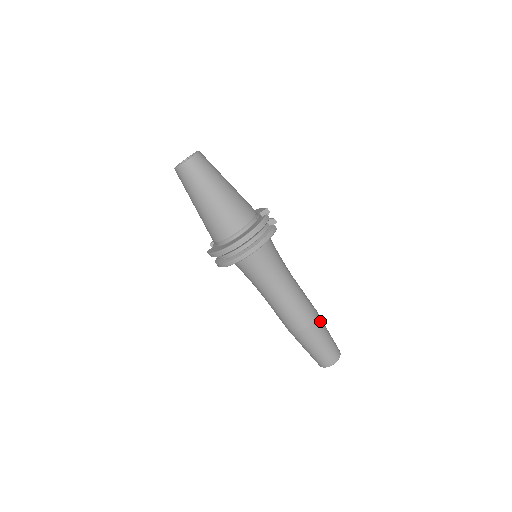
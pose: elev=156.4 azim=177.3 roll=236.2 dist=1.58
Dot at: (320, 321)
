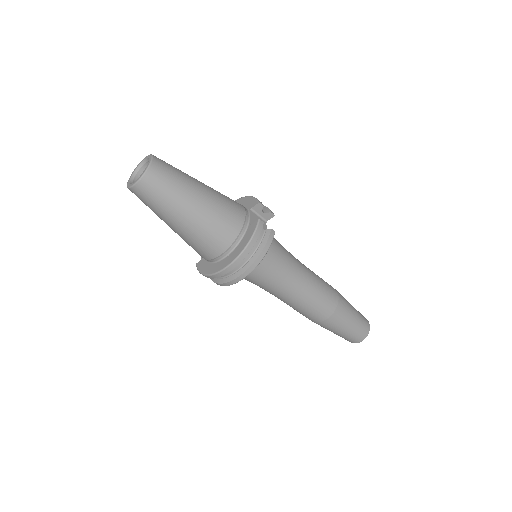
Dot at: (343, 305)
